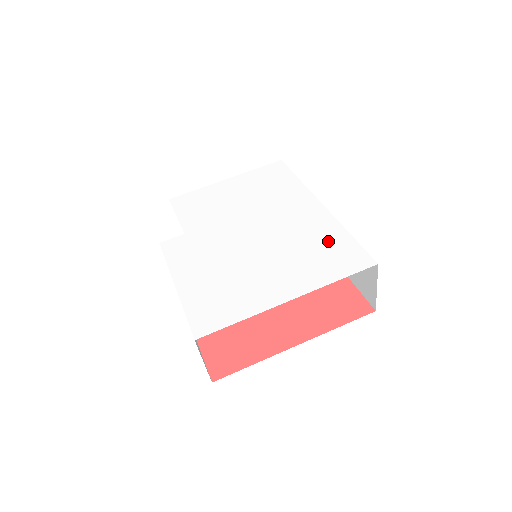
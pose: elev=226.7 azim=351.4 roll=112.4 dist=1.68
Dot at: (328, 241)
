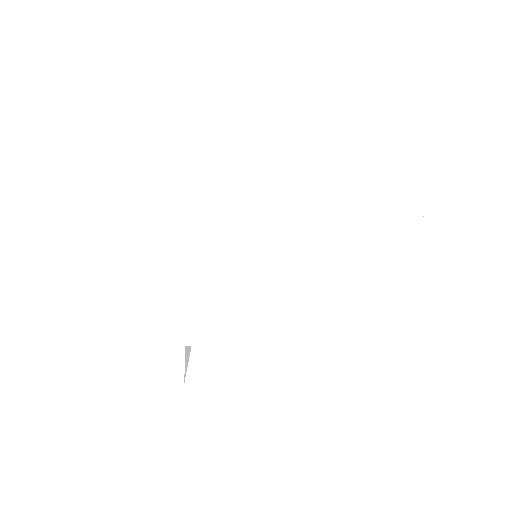
Dot at: (359, 193)
